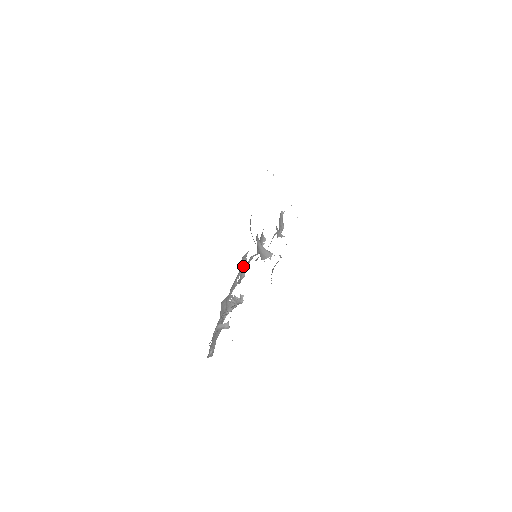
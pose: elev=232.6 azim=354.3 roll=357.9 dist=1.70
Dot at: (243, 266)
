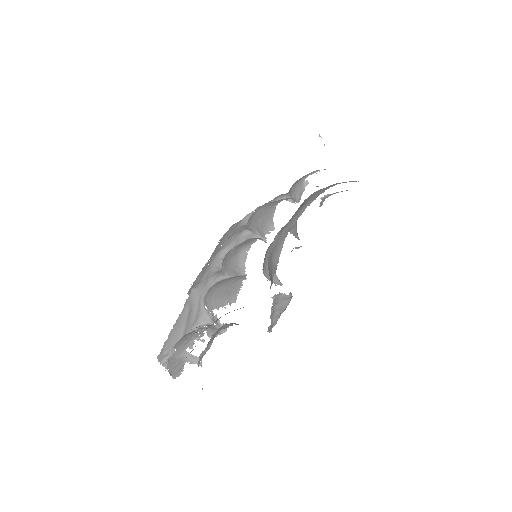
Dot at: (236, 269)
